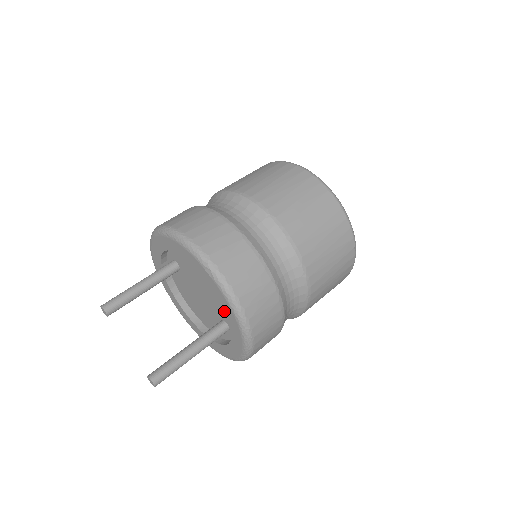
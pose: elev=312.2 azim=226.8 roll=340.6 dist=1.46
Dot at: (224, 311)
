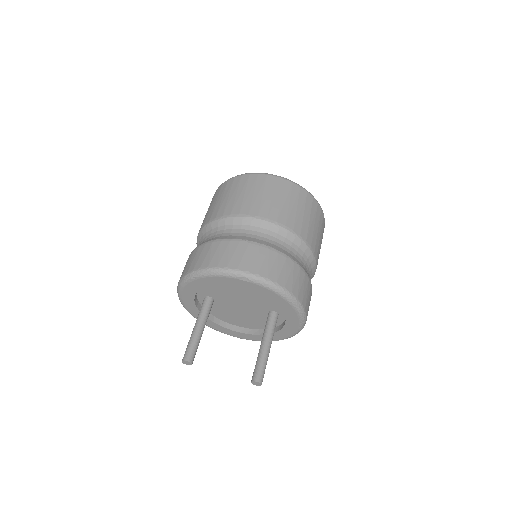
Dot at: (271, 300)
